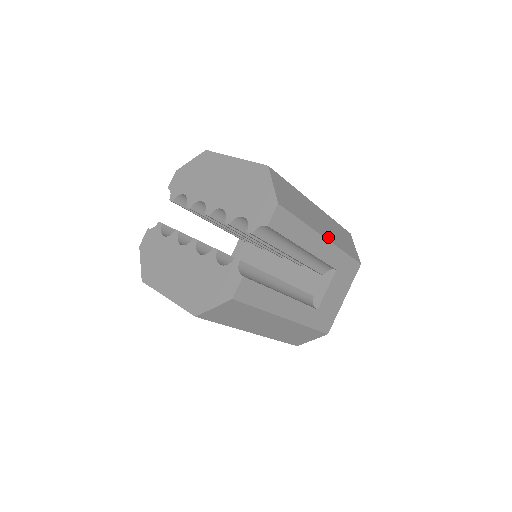
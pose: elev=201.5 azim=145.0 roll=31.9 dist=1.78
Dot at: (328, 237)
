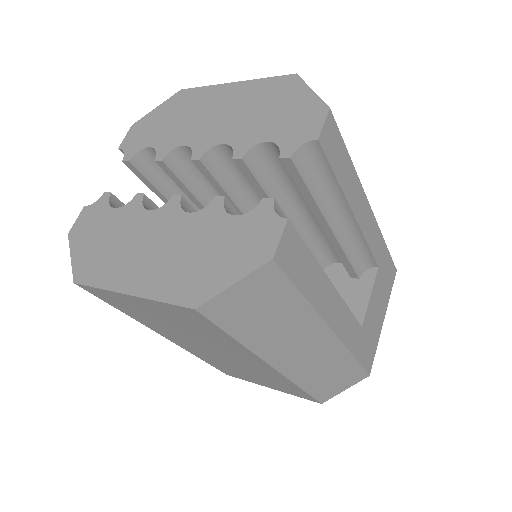
Dot at: occluded
